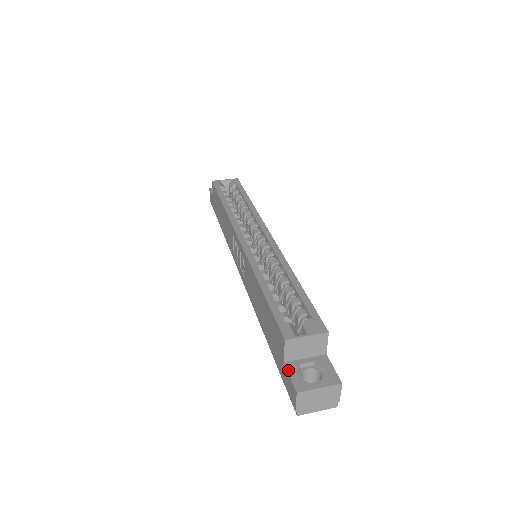
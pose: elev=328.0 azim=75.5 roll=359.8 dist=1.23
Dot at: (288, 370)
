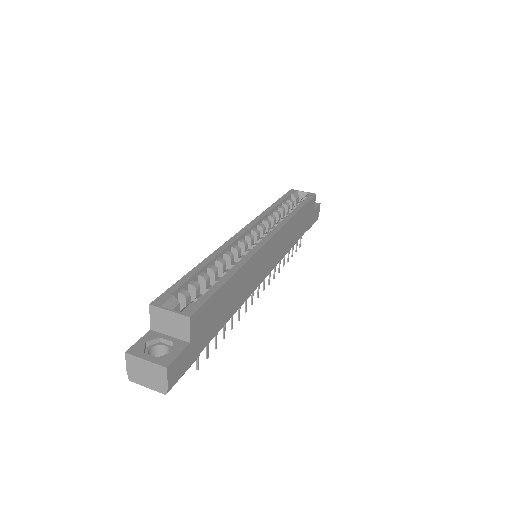
Dot at: (144, 335)
